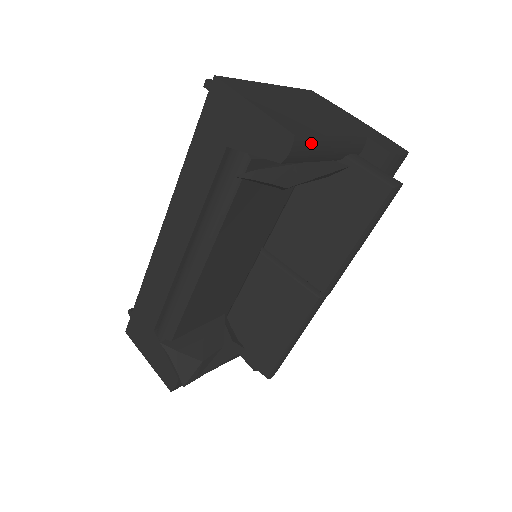
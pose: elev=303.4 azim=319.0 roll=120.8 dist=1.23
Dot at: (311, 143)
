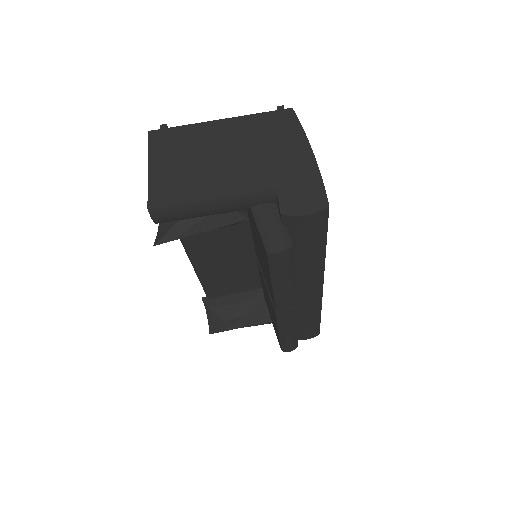
Dot at: (176, 209)
